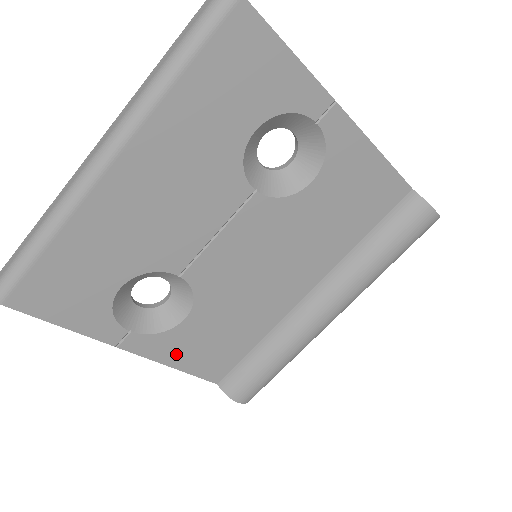
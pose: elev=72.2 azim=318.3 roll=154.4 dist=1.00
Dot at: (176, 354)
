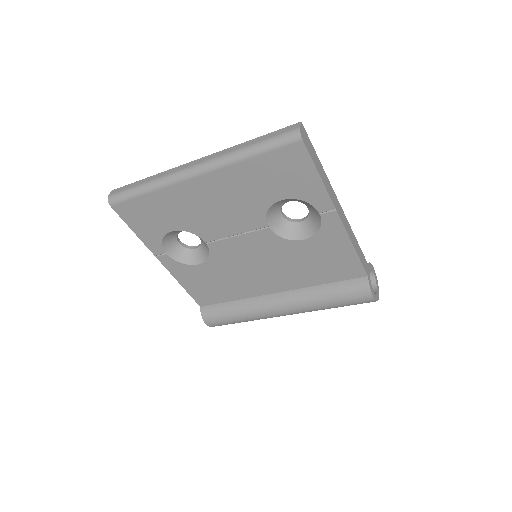
Dot at: (185, 278)
